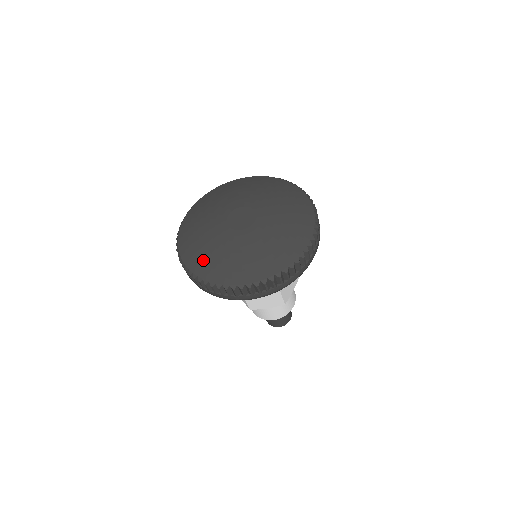
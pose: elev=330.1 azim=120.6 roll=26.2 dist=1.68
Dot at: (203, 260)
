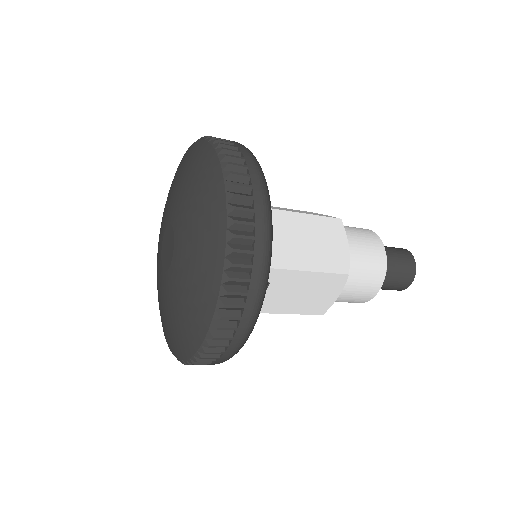
Dot at: (157, 289)
